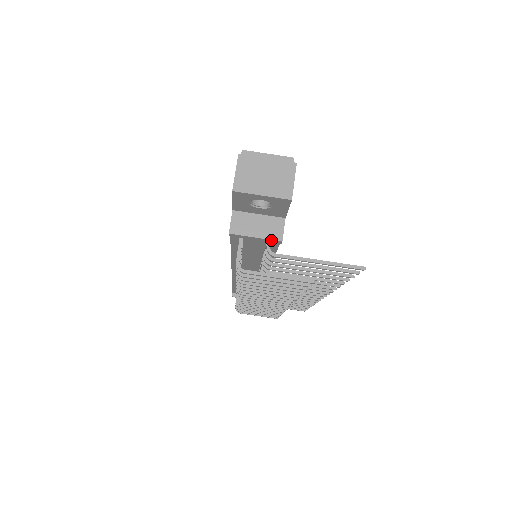
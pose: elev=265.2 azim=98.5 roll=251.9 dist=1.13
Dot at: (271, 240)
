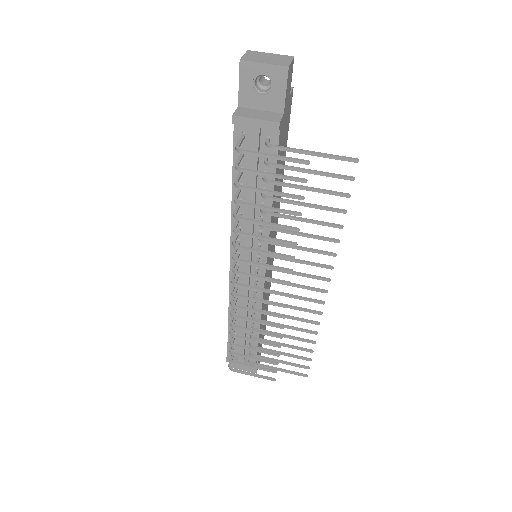
Dot at: (270, 122)
